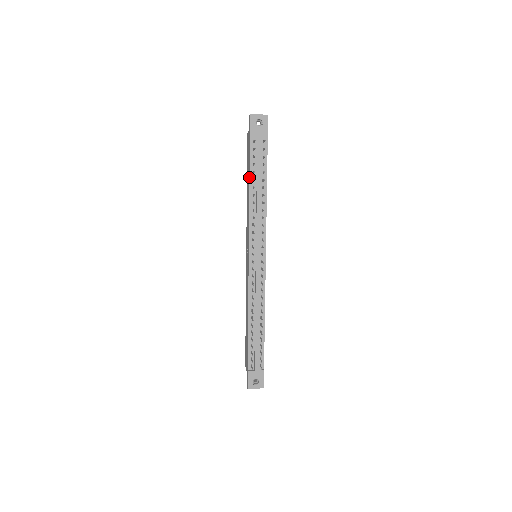
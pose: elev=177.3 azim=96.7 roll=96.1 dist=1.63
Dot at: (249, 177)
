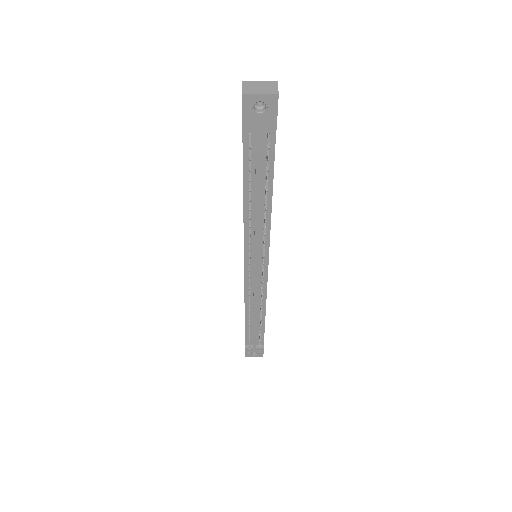
Dot at: occluded
